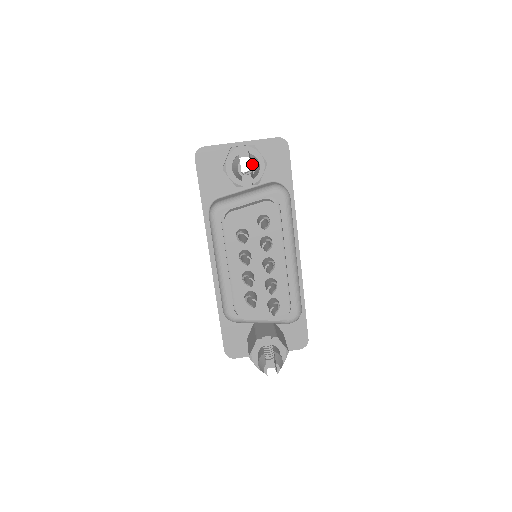
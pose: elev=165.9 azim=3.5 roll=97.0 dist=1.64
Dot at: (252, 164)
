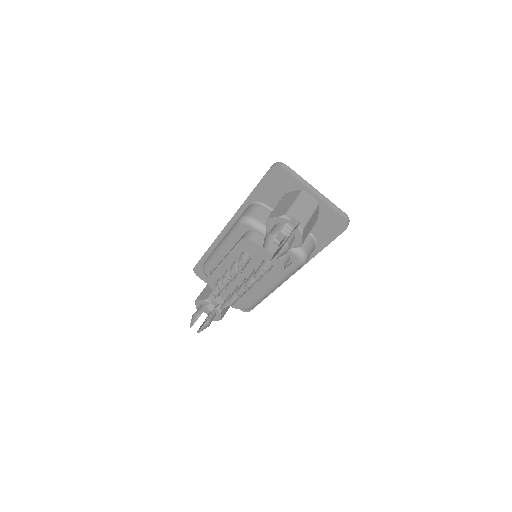
Dot at: (276, 256)
